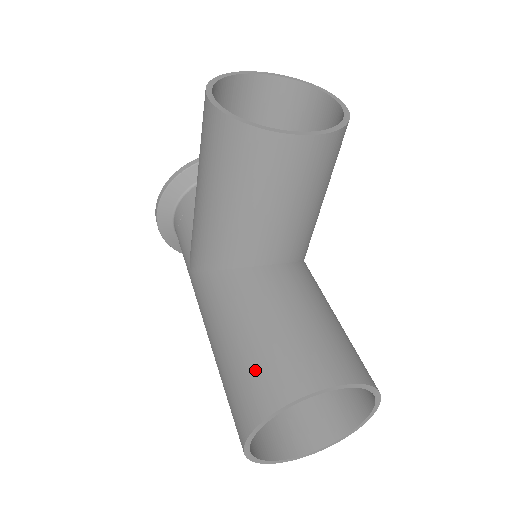
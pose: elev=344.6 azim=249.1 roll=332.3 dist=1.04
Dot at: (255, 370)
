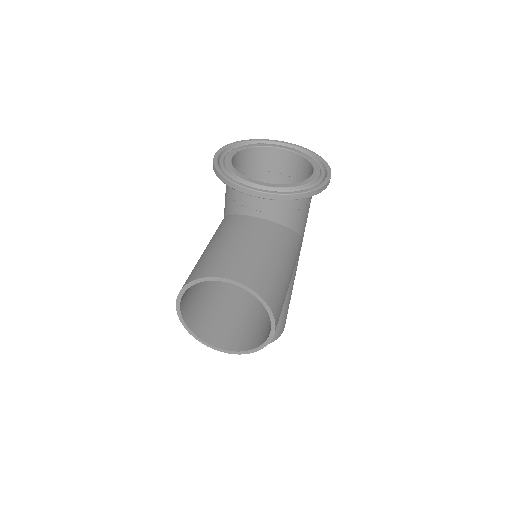
Dot at: occluded
